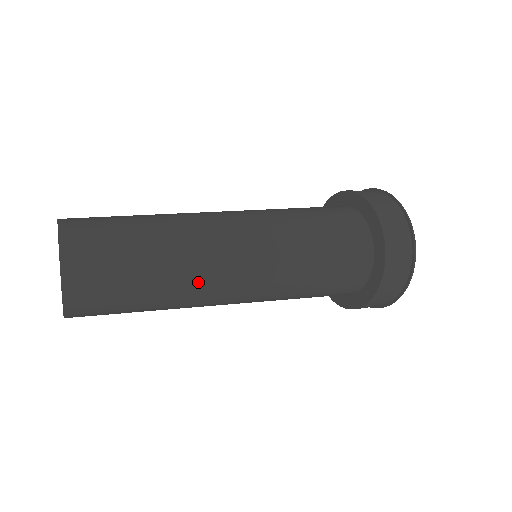
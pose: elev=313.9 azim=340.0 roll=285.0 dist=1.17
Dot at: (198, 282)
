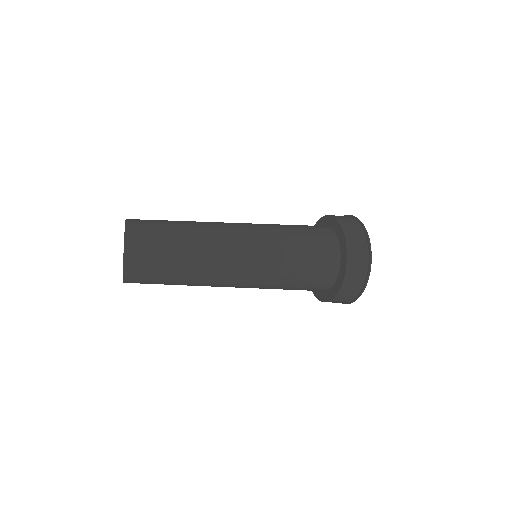
Dot at: (211, 263)
